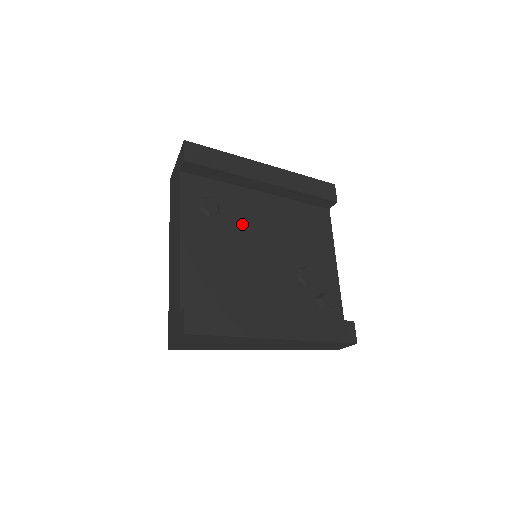
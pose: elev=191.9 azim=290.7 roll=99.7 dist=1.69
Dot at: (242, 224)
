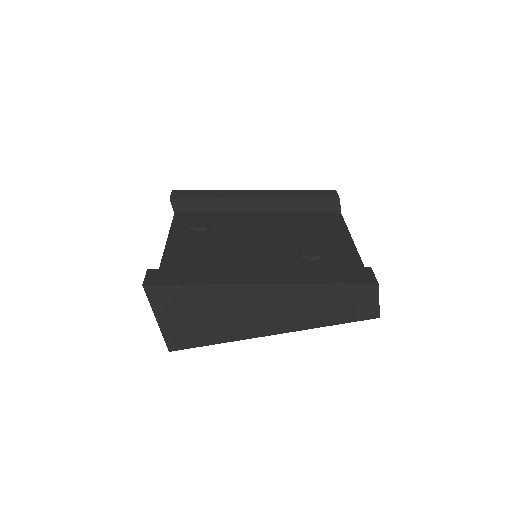
Dot at: (233, 232)
